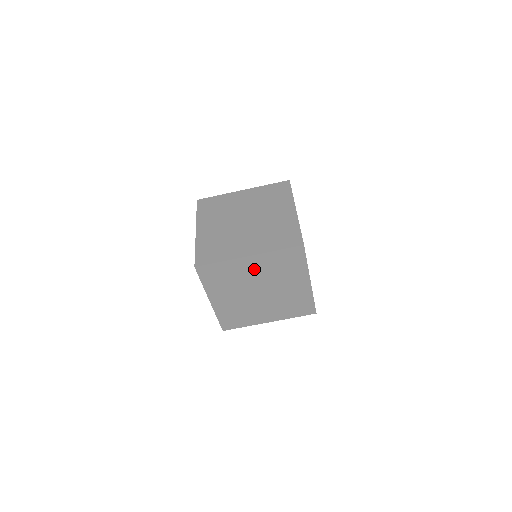
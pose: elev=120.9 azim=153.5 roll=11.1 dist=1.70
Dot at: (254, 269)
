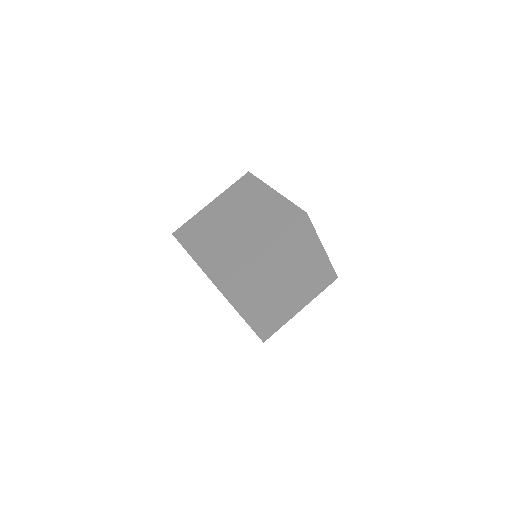
Dot at: (271, 261)
